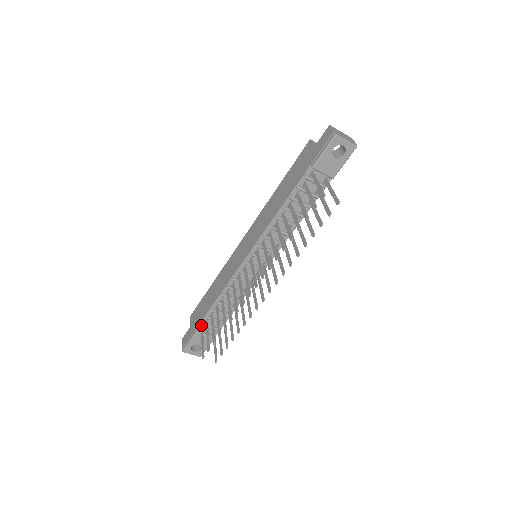
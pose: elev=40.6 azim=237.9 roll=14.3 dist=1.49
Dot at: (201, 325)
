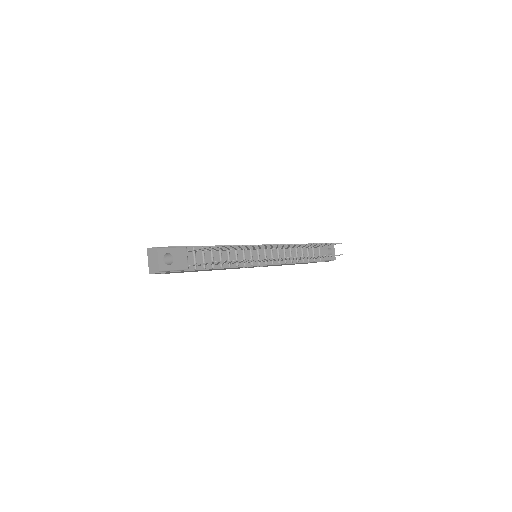
Dot at: (191, 249)
